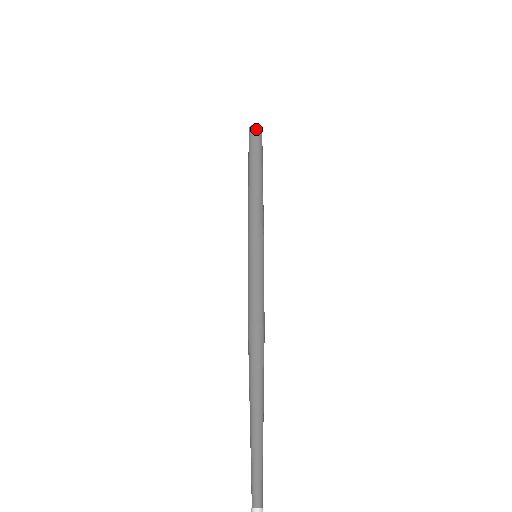
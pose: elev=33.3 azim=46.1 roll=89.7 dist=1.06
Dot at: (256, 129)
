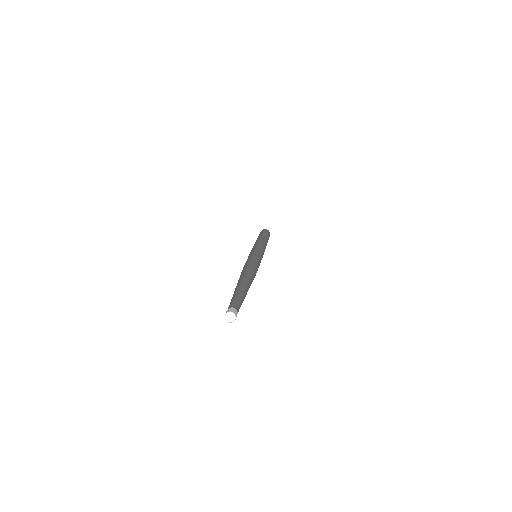
Dot at: (261, 231)
